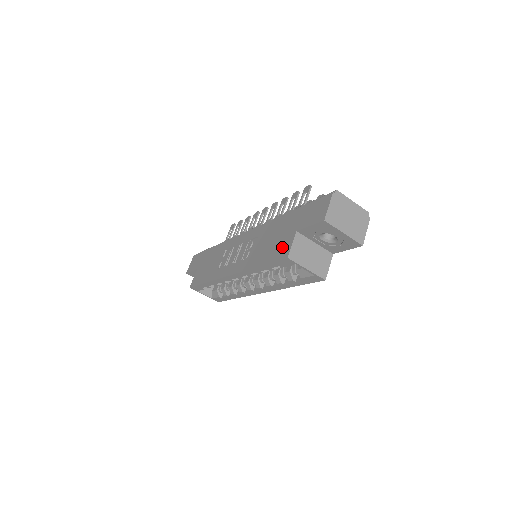
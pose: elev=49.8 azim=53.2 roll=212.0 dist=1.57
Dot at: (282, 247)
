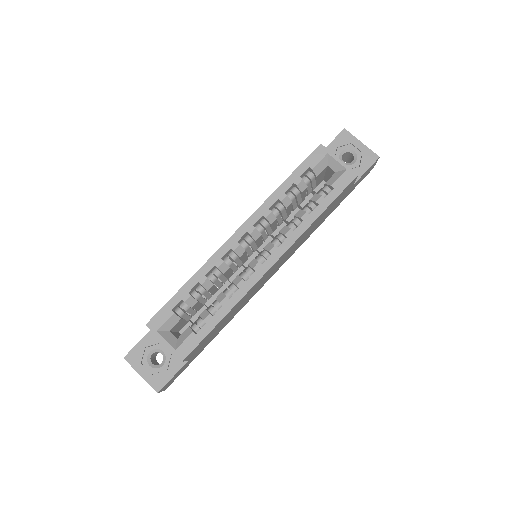
Dot at: occluded
